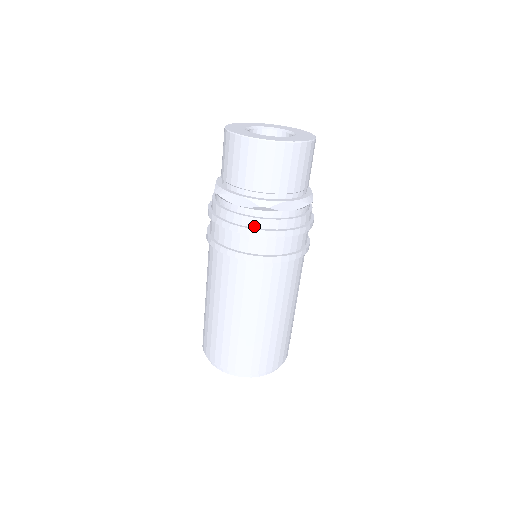
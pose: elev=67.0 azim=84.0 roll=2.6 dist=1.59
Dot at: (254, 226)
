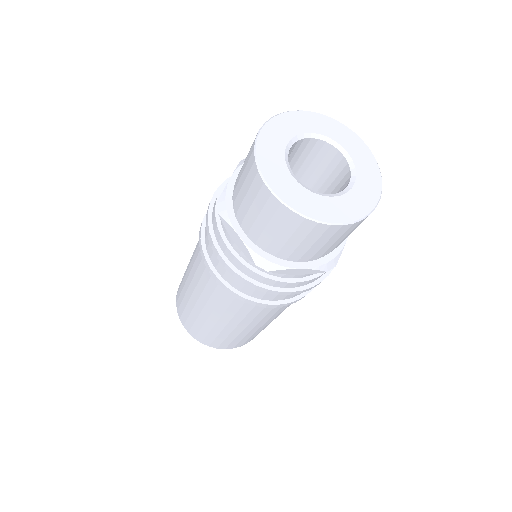
Dot at: (245, 273)
